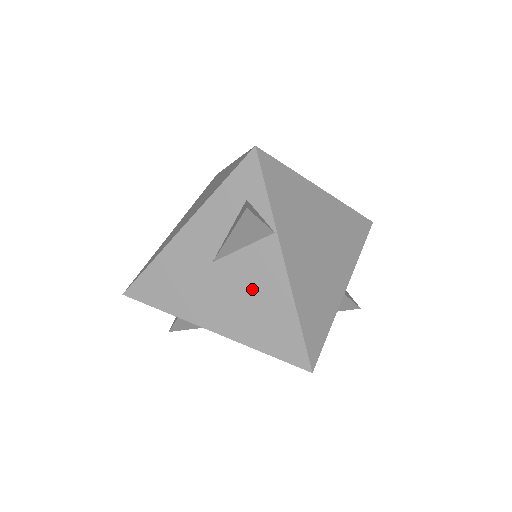
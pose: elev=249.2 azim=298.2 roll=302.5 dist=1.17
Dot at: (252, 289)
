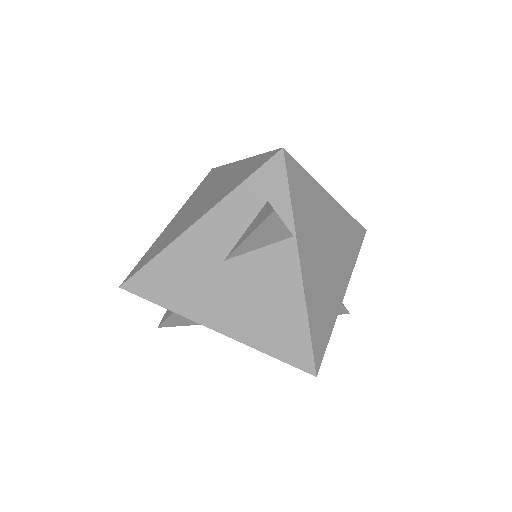
Dot at: (263, 291)
